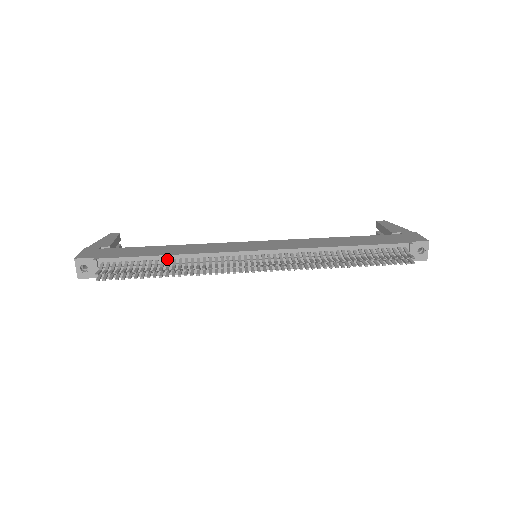
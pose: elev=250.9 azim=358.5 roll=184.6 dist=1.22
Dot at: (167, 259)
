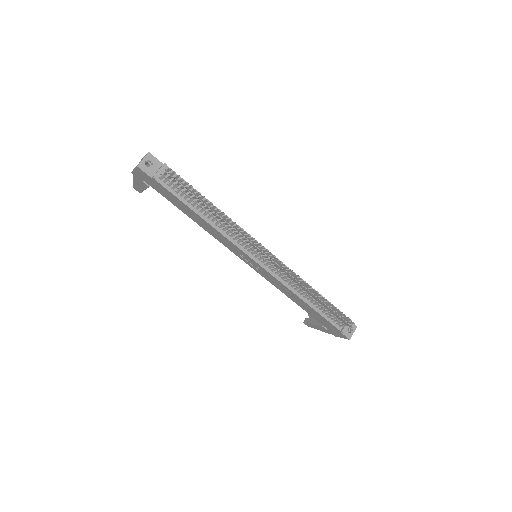
Dot at: (209, 206)
